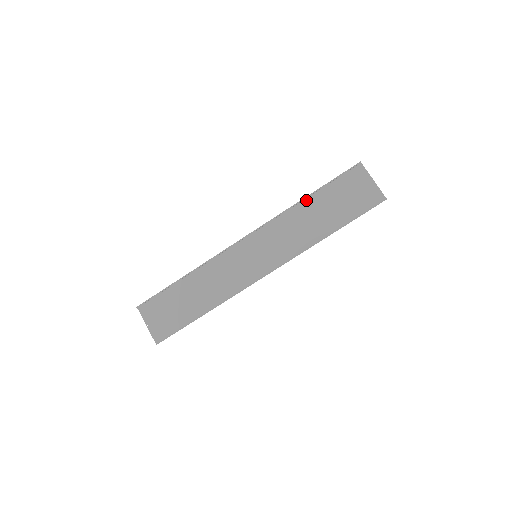
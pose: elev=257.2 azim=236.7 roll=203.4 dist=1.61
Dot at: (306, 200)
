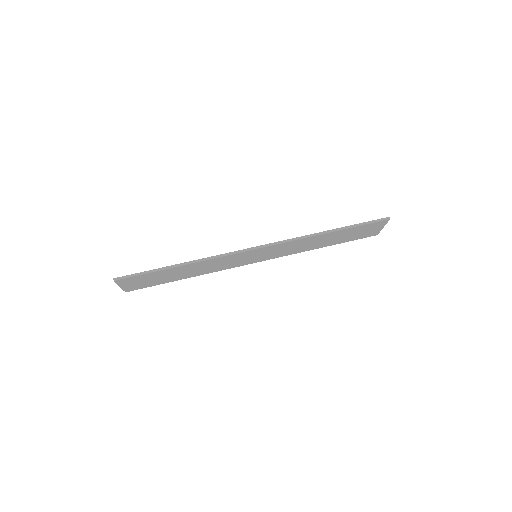
Dot at: (321, 247)
